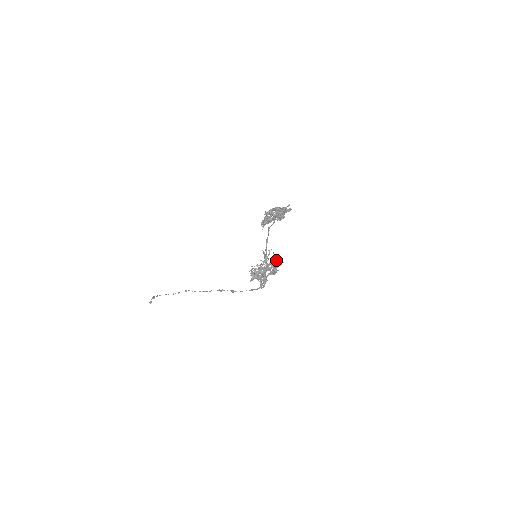
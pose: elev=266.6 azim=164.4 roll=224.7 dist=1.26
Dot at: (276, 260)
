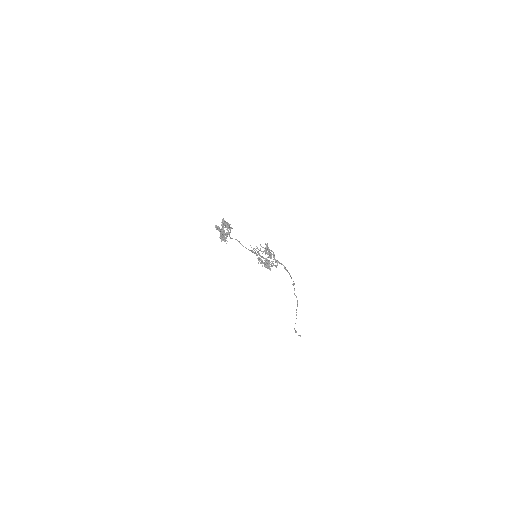
Dot at: (262, 247)
